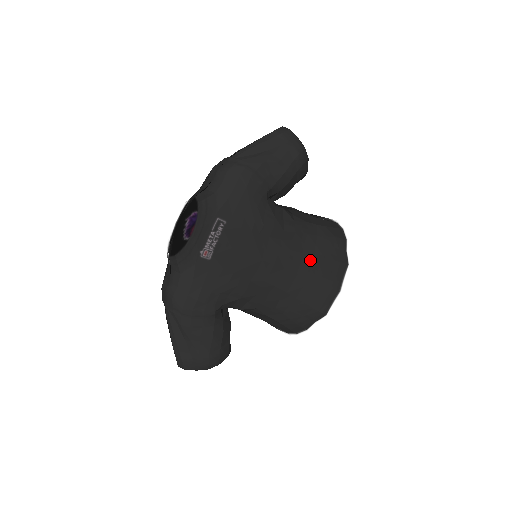
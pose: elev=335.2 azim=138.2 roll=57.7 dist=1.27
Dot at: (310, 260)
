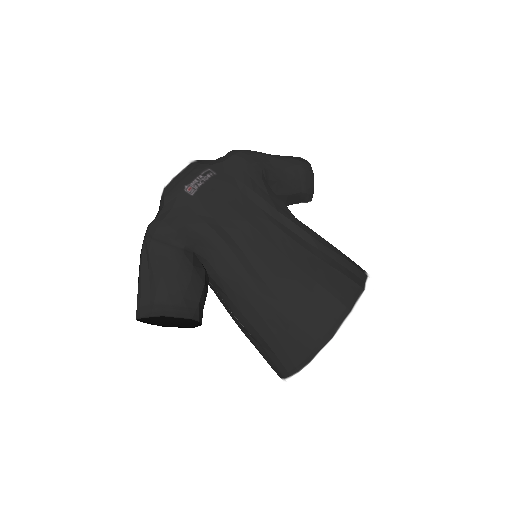
Dot at: (309, 257)
